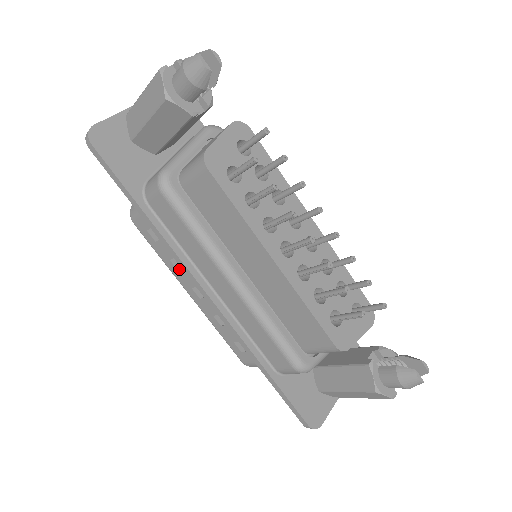
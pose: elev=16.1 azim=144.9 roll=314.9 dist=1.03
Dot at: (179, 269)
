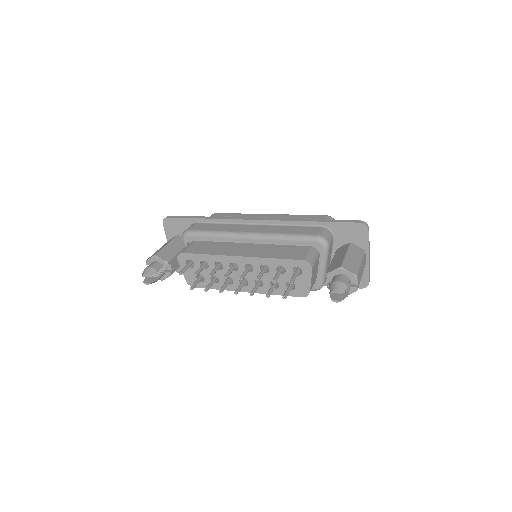
Dot at: occluded
